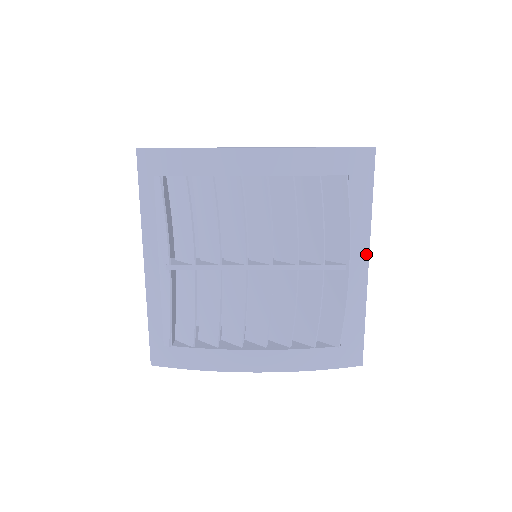
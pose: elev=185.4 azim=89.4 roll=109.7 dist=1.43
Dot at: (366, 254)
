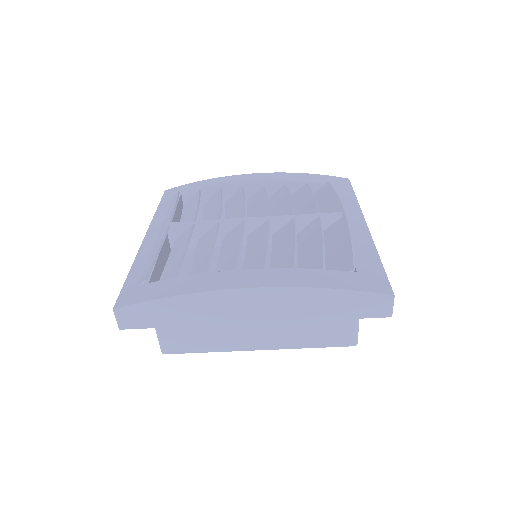
Dot at: (362, 220)
